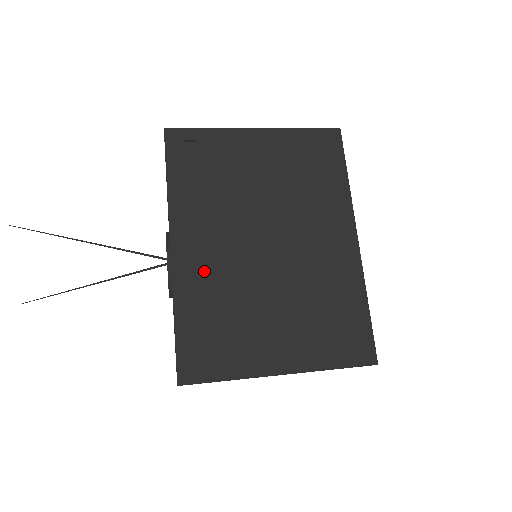
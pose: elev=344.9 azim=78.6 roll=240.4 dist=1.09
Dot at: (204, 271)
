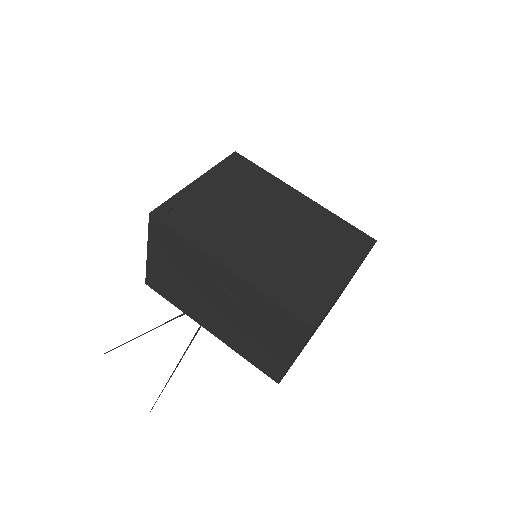
Dot at: (256, 267)
